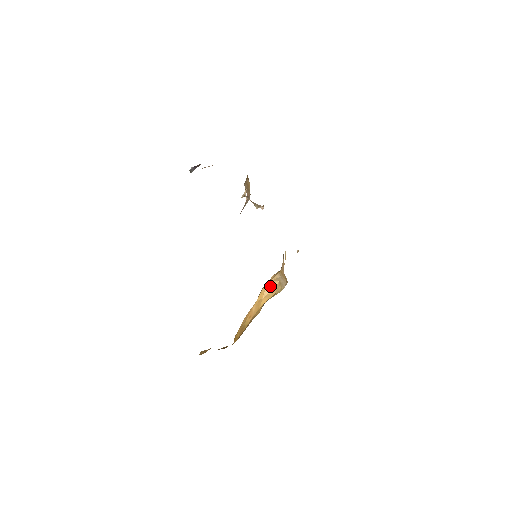
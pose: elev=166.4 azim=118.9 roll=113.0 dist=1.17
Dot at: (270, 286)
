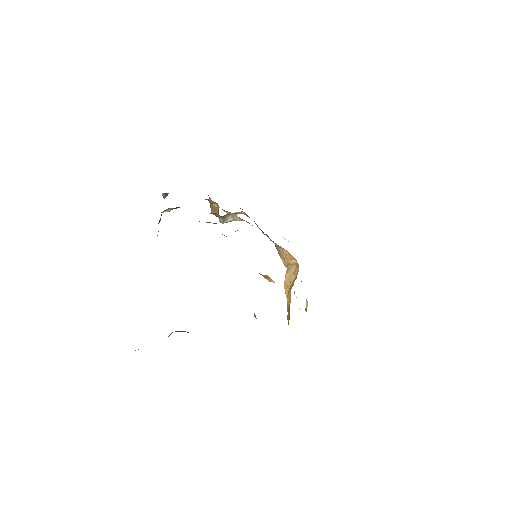
Dot at: (288, 280)
